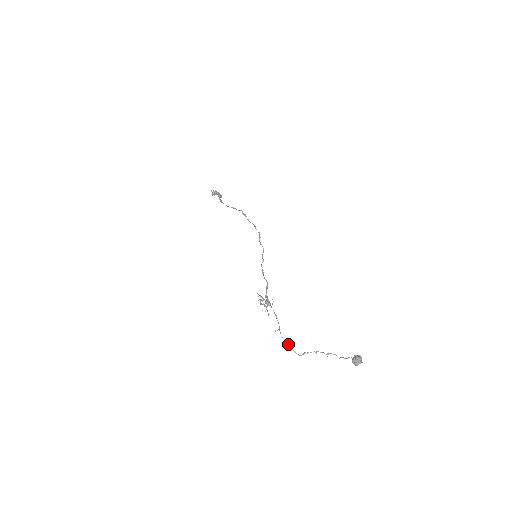
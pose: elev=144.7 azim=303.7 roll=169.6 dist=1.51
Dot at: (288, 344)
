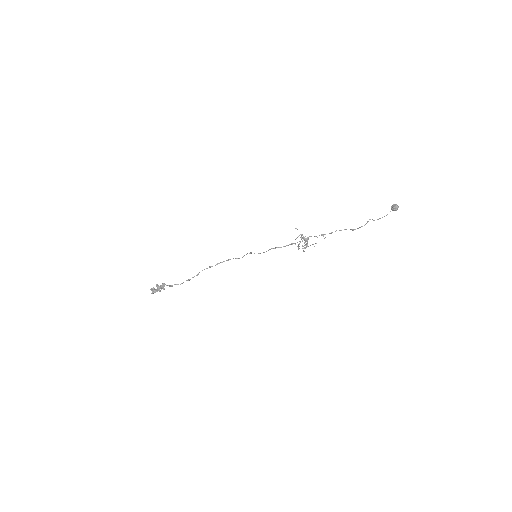
Dot at: (352, 229)
